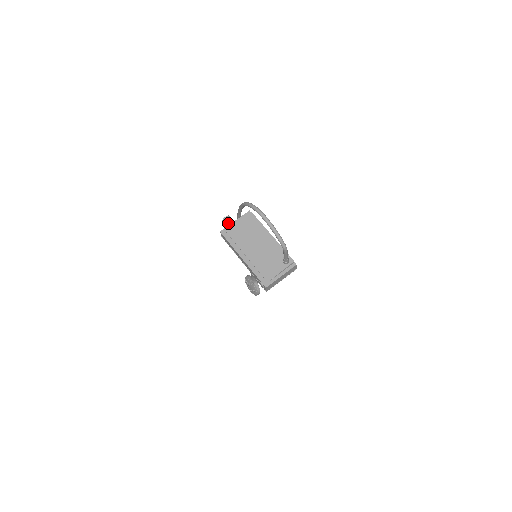
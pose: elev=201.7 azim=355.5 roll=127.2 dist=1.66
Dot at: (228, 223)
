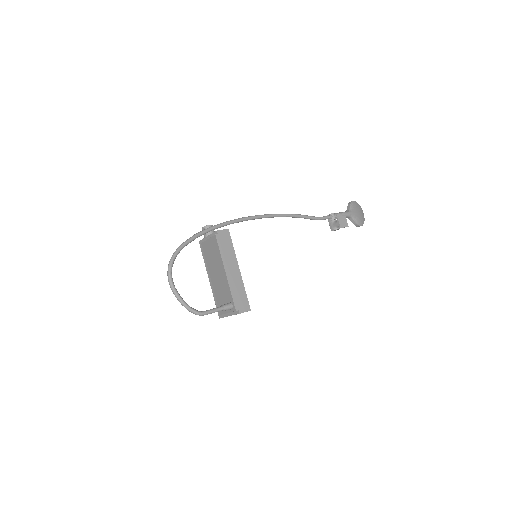
Dot at: (204, 235)
